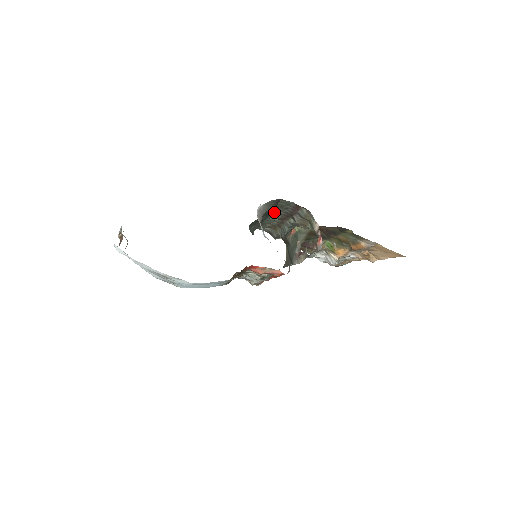
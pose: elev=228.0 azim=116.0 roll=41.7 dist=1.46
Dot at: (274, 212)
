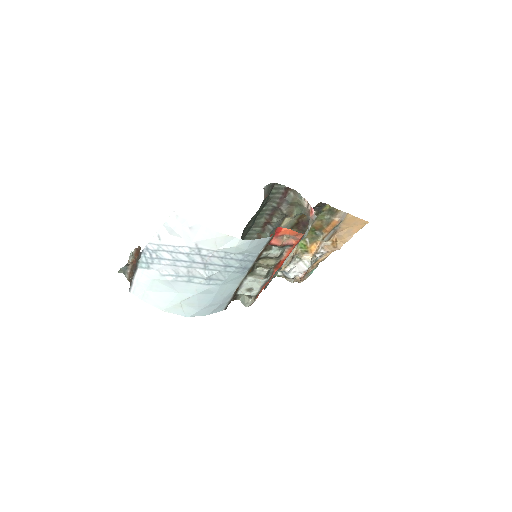
Dot at: (261, 213)
